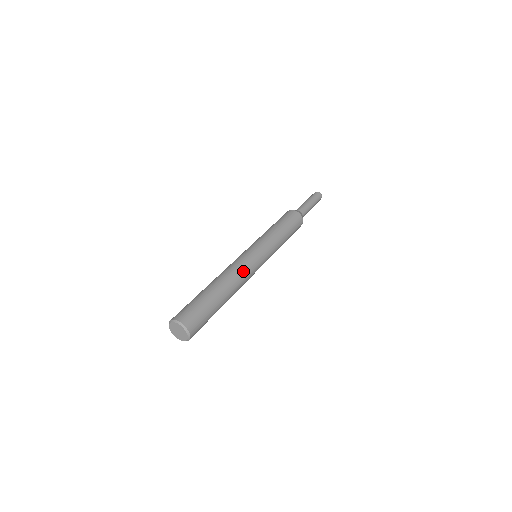
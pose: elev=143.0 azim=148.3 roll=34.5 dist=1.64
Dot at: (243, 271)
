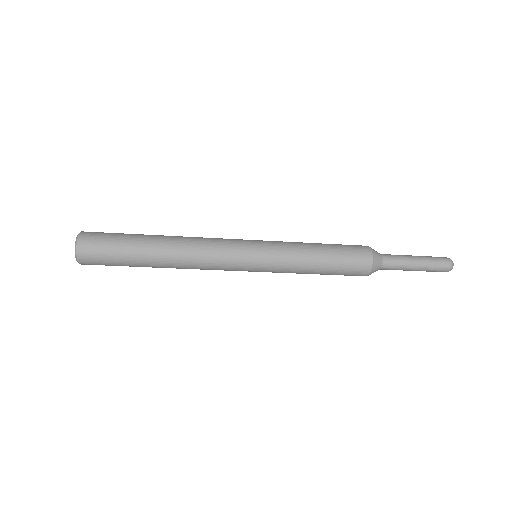
Dot at: (206, 246)
